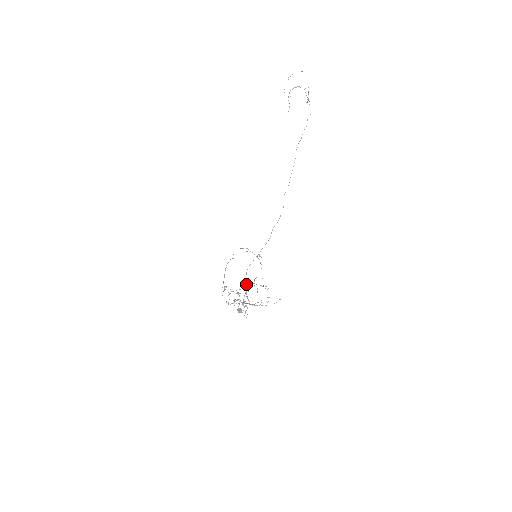
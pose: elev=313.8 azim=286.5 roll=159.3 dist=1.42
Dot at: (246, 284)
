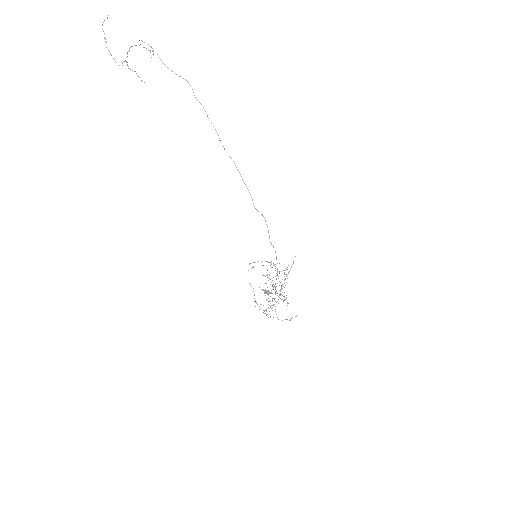
Dot at: occluded
